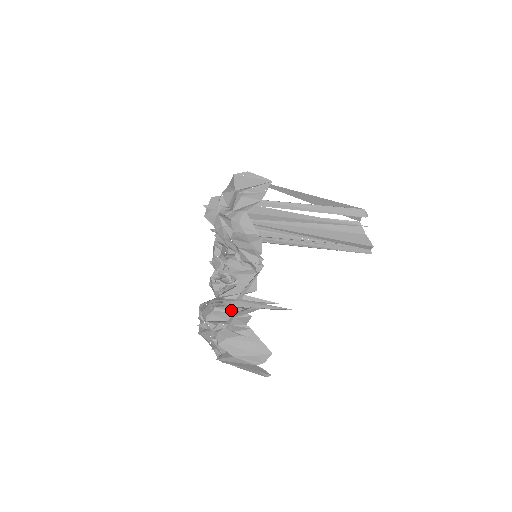
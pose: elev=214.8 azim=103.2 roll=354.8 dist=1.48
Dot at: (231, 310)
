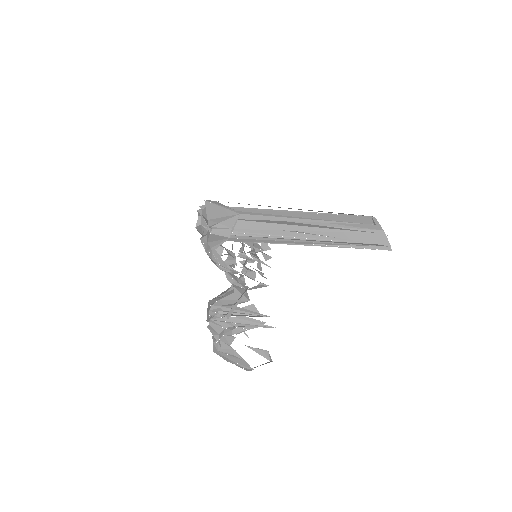
Dot at: (222, 325)
